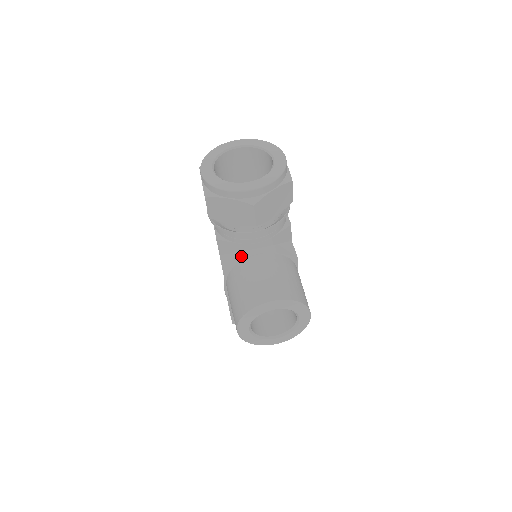
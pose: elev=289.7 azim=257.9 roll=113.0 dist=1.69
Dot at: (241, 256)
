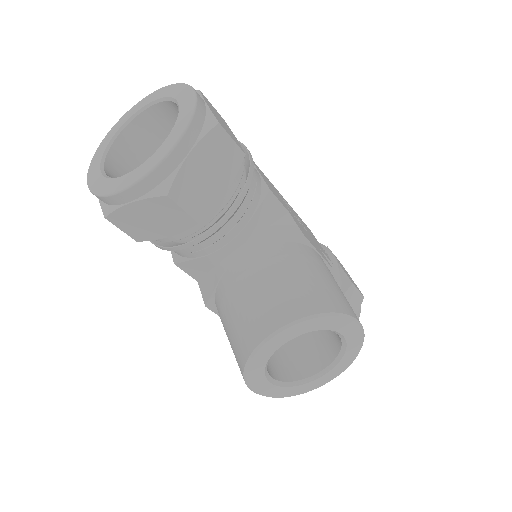
Dot at: (217, 273)
